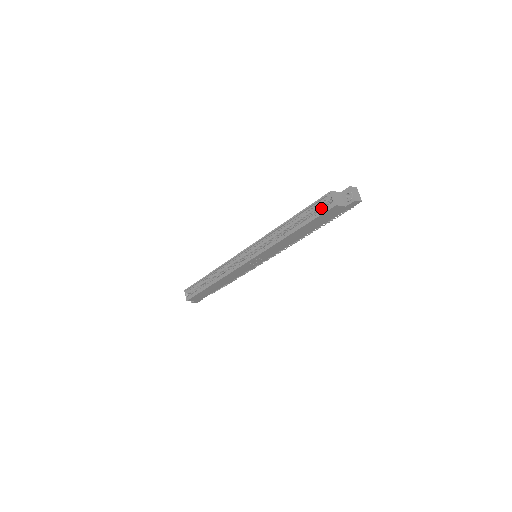
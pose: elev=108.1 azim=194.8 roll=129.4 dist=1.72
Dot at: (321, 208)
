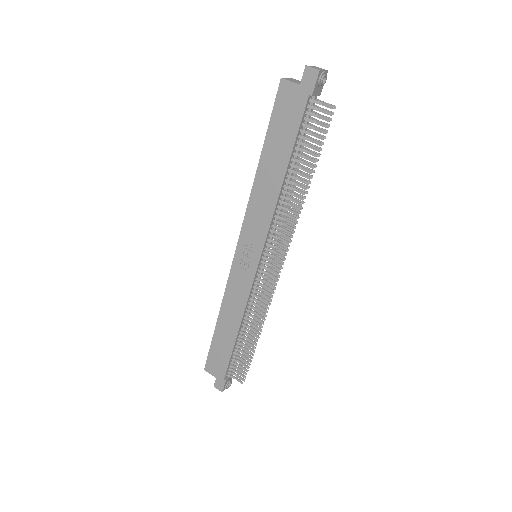
Dot at: occluded
